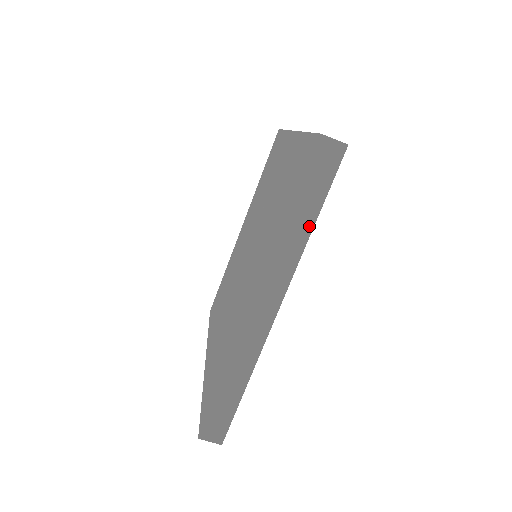
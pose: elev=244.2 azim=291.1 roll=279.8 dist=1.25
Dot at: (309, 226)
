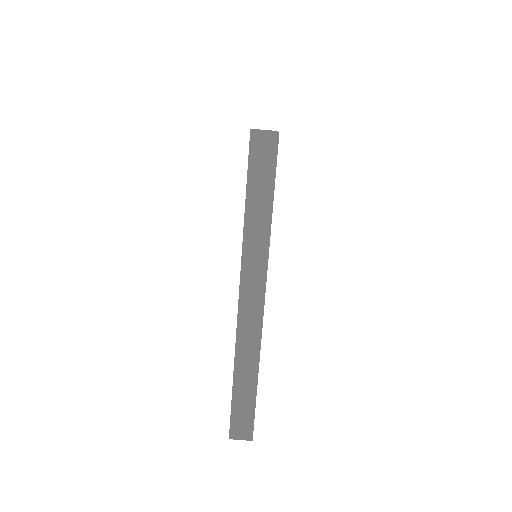
Dot at: (267, 218)
